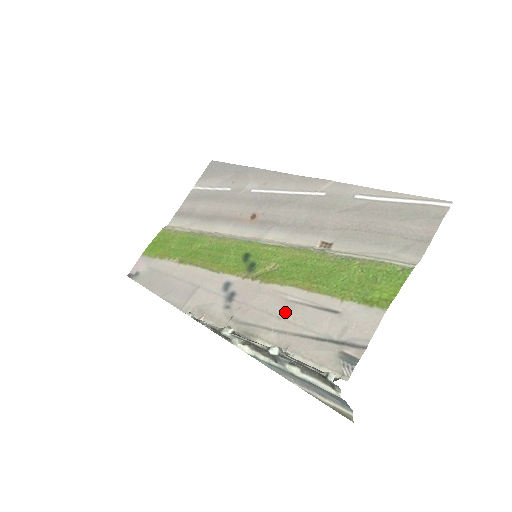
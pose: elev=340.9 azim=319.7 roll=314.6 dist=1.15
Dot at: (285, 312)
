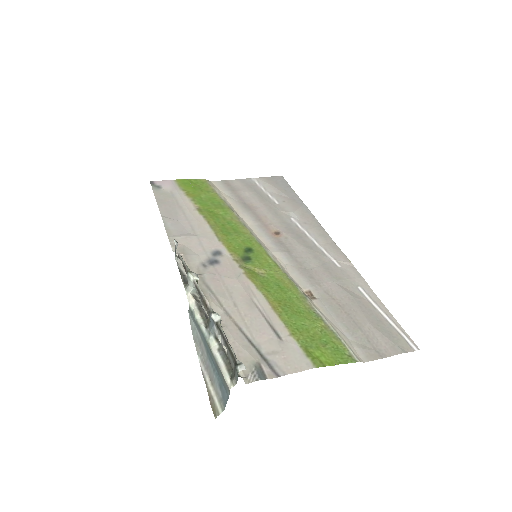
Dot at: (243, 305)
